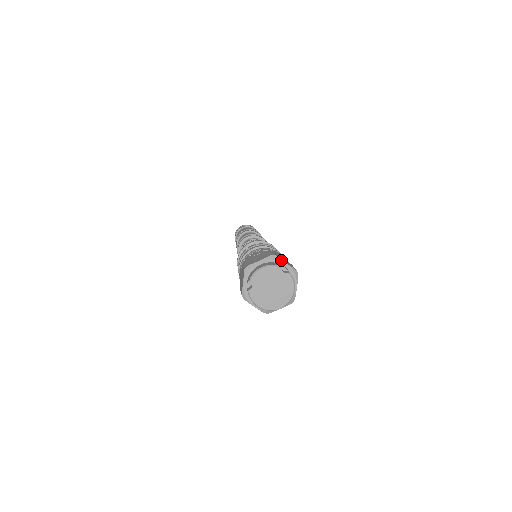
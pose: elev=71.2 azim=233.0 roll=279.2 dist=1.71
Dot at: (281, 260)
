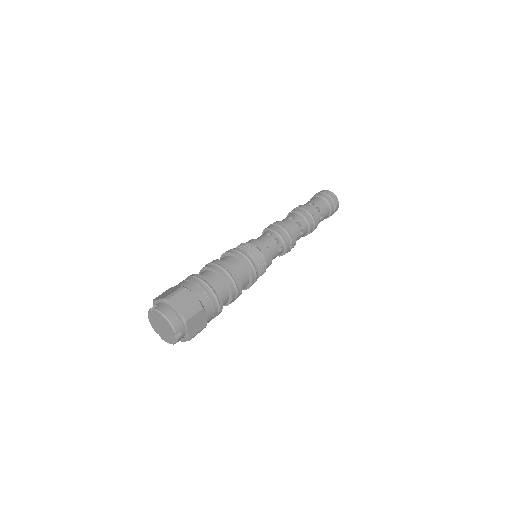
Dot at: (186, 327)
